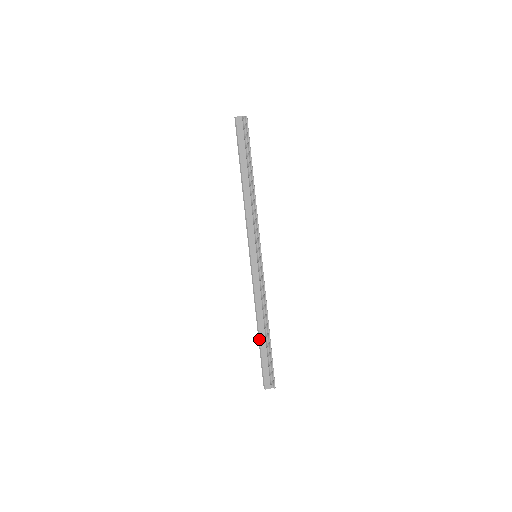
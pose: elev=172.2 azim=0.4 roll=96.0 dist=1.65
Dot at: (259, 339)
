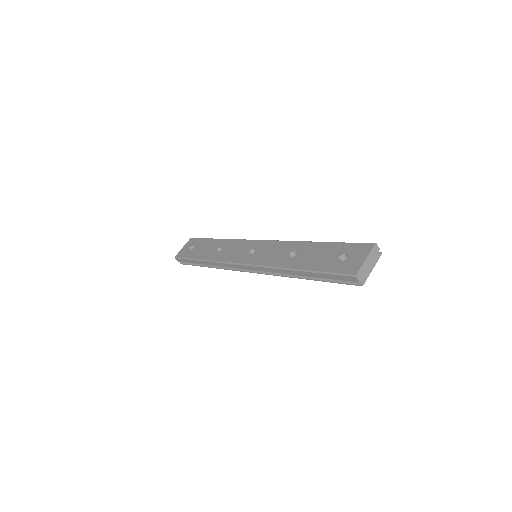
Dot at: (198, 260)
